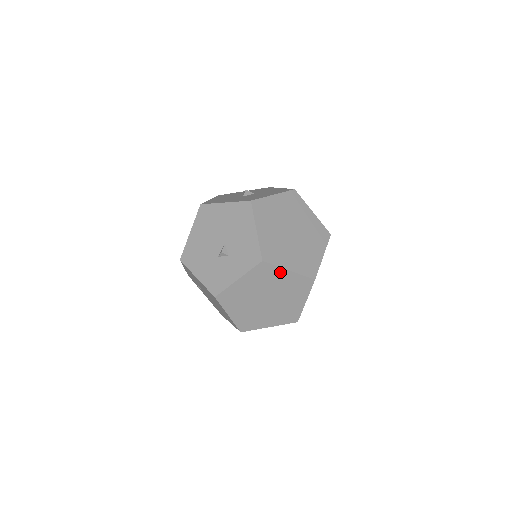
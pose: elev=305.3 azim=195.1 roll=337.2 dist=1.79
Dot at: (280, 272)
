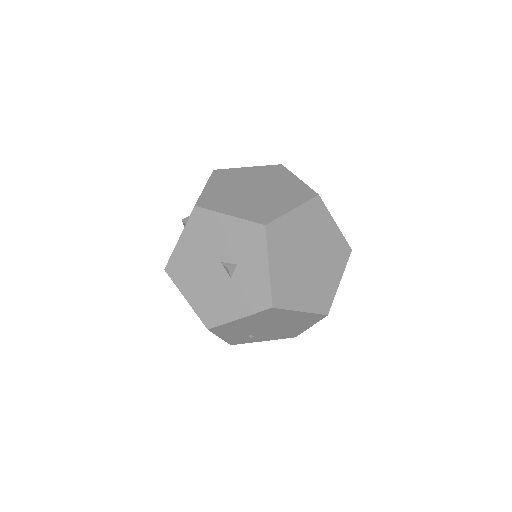
Dot at: (289, 220)
